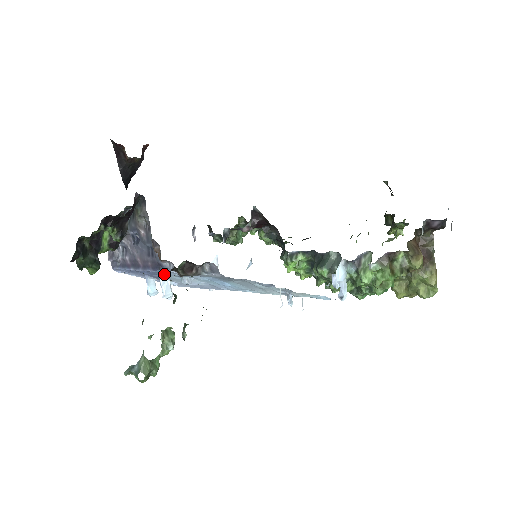
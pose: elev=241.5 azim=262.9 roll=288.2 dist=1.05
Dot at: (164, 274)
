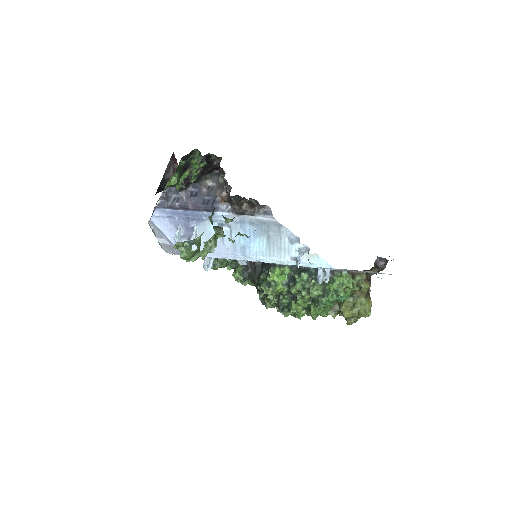
Dot at: (234, 200)
